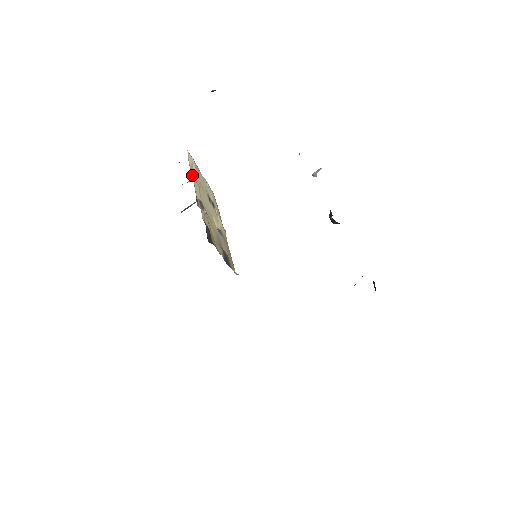
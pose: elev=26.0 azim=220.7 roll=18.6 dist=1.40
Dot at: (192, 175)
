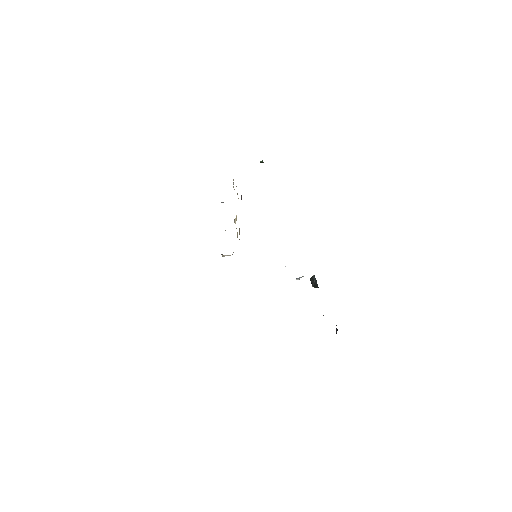
Dot at: occluded
